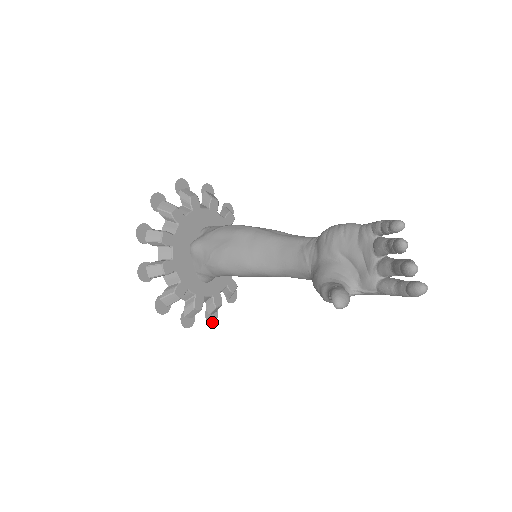
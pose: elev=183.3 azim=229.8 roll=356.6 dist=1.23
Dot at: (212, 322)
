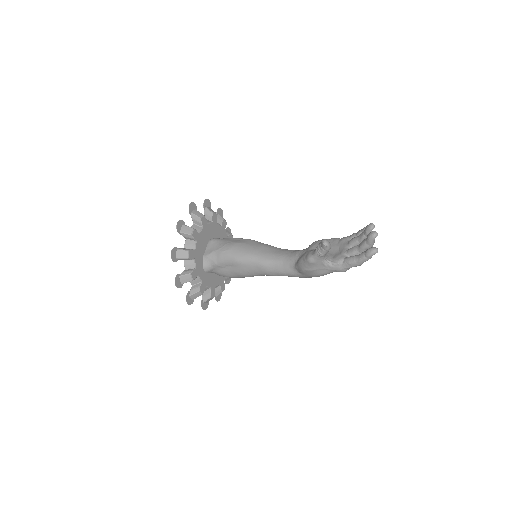
Dot at: (187, 303)
